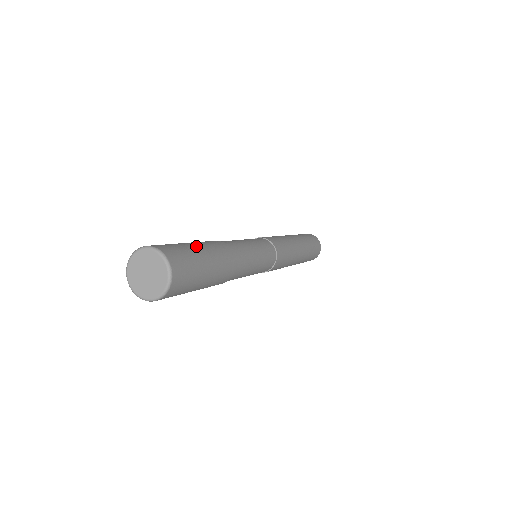
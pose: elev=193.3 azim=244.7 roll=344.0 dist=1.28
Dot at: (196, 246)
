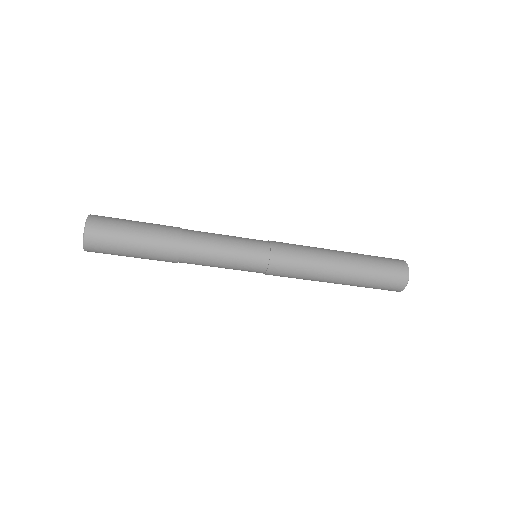
Dot at: (137, 221)
